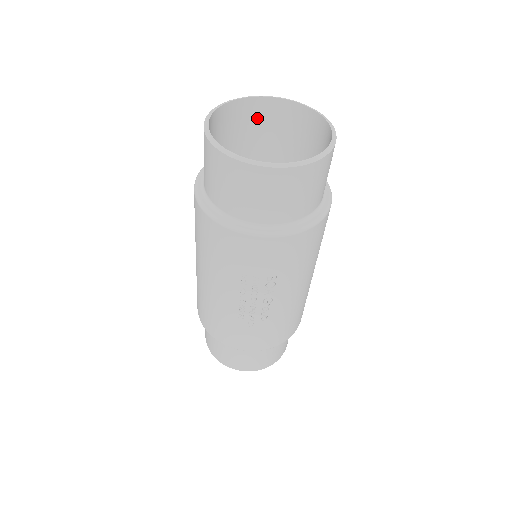
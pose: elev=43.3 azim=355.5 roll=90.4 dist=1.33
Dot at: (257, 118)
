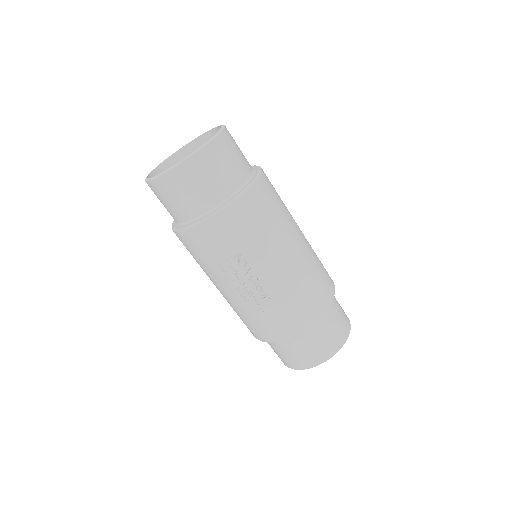
Dot at: occluded
